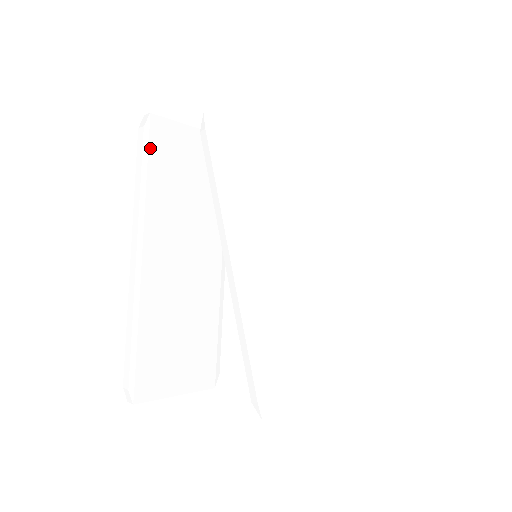
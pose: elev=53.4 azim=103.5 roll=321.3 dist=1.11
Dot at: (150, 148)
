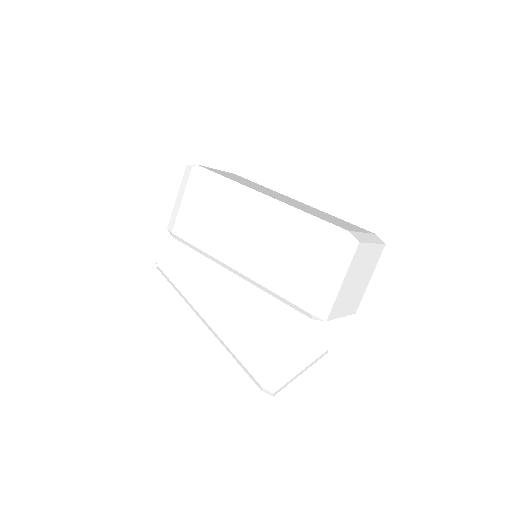
Dot at: (168, 270)
